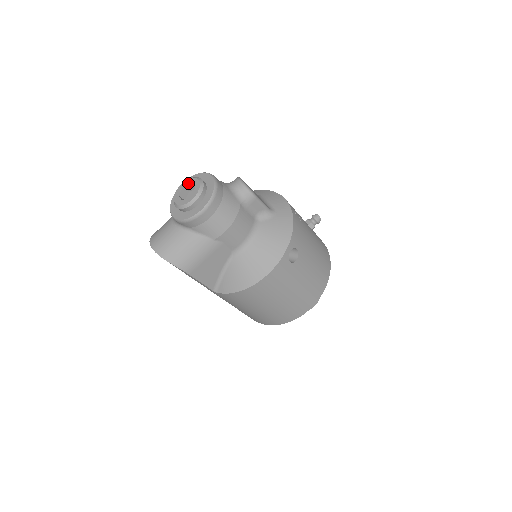
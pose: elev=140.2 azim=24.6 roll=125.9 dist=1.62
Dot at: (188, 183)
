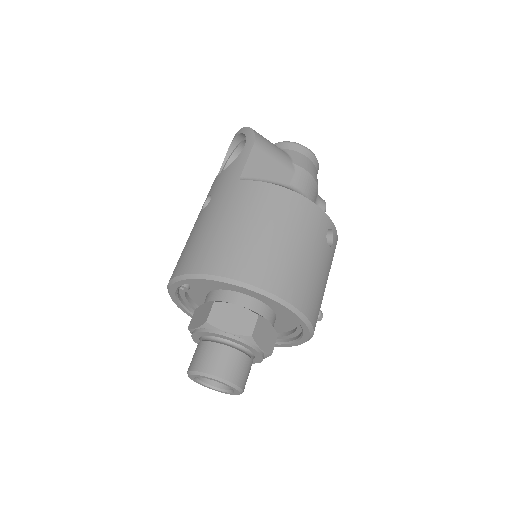
Dot at: occluded
